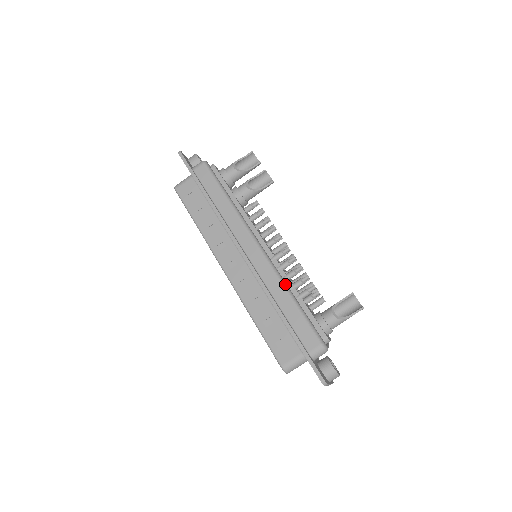
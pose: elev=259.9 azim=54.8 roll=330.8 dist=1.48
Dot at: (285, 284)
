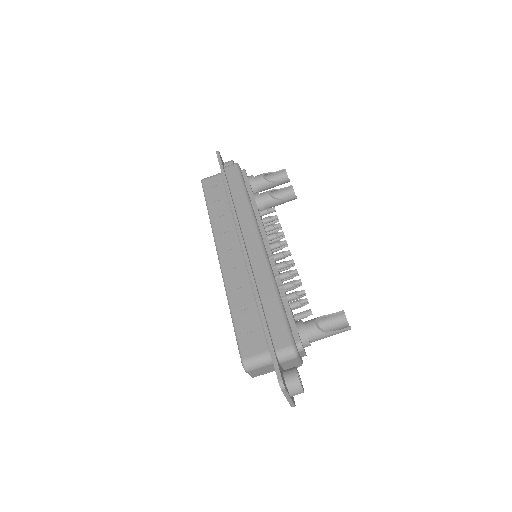
Dot at: (274, 280)
